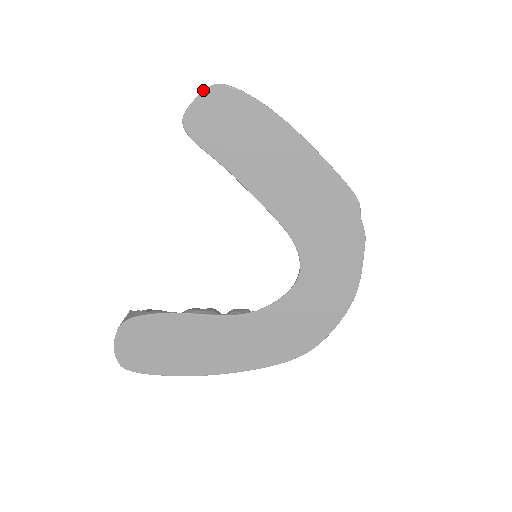
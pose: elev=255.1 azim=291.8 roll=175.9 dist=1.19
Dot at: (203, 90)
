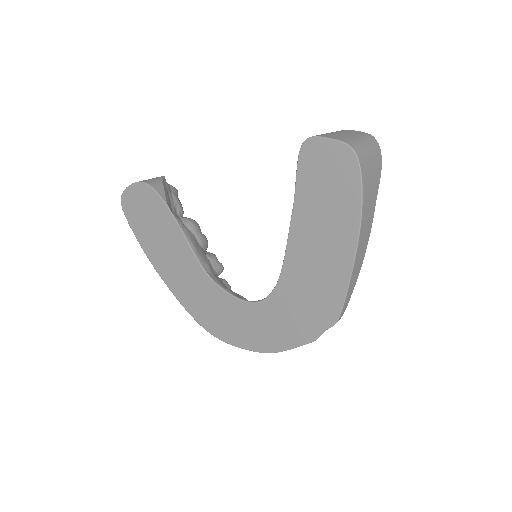
Dot at: (342, 141)
